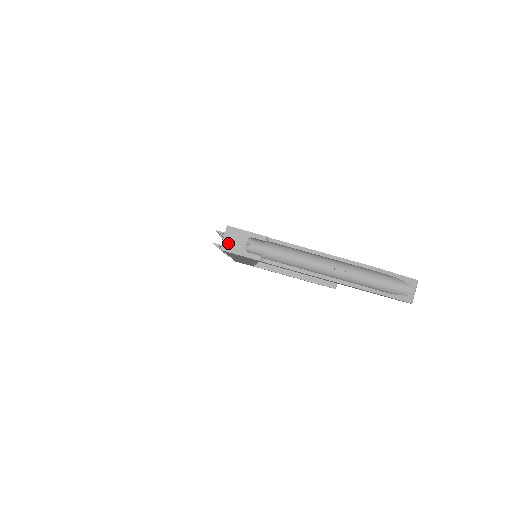
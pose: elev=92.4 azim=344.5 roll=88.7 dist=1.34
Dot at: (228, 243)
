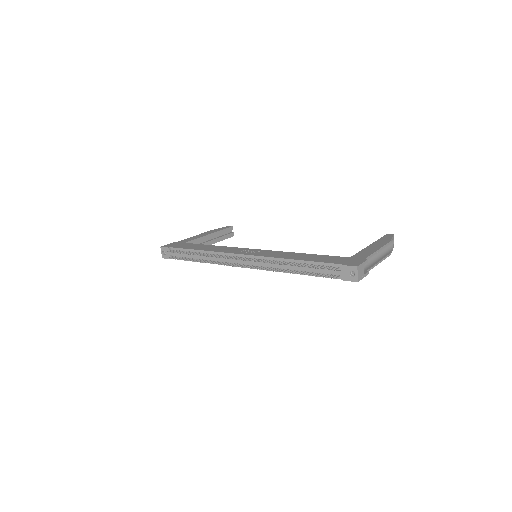
Dot at: (359, 276)
